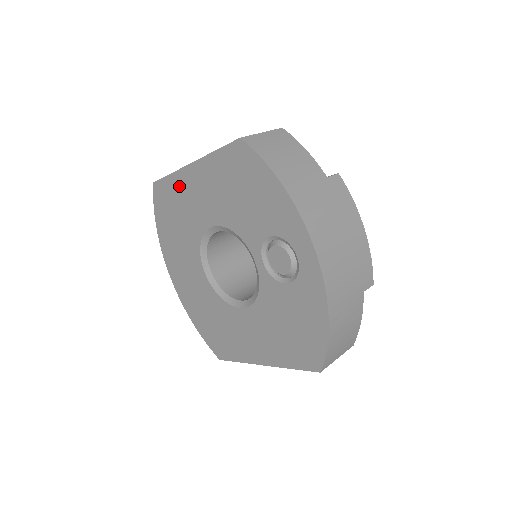
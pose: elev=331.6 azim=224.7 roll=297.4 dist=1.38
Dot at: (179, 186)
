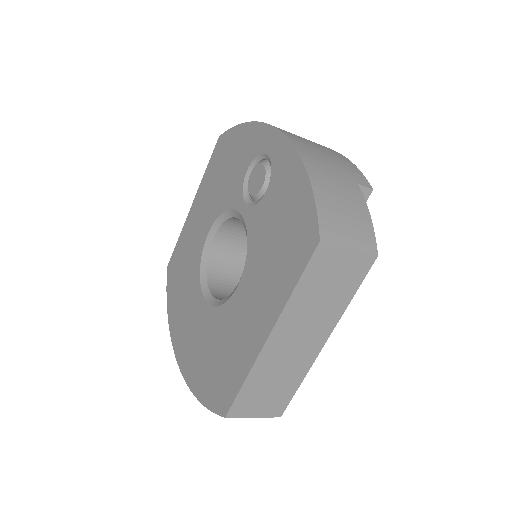
Dot at: (184, 238)
